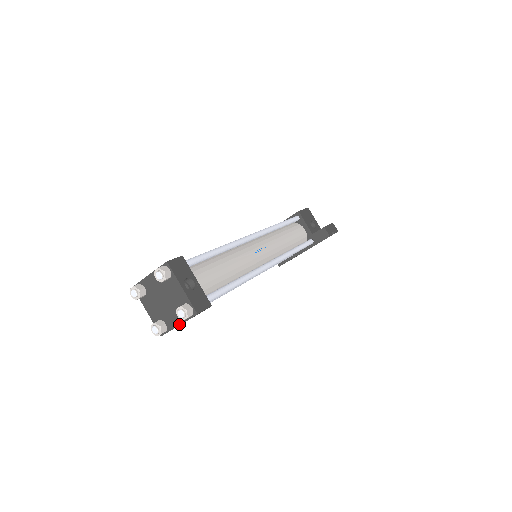
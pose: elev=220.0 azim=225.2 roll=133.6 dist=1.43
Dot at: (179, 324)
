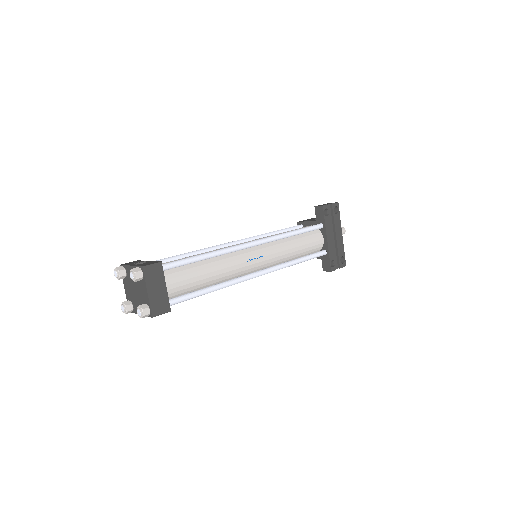
Dot at: (146, 291)
